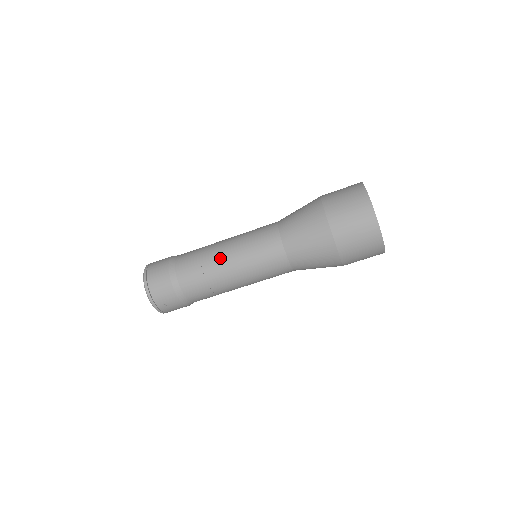
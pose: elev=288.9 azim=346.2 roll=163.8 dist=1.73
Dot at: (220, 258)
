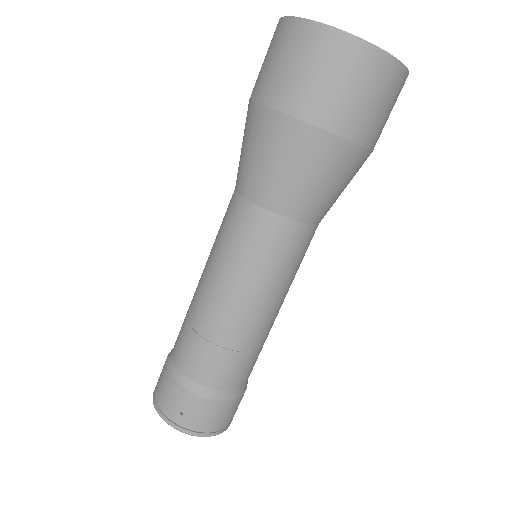
Dot at: (197, 288)
